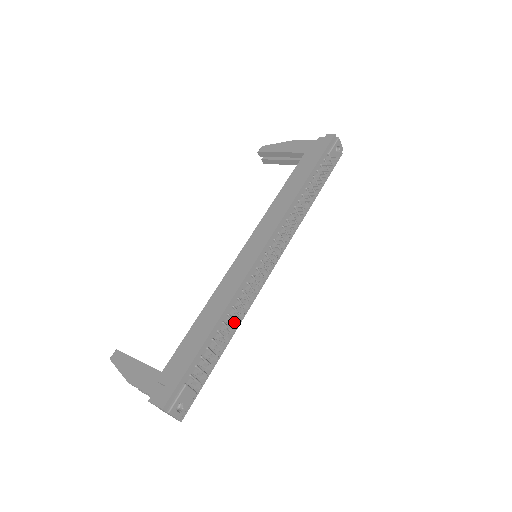
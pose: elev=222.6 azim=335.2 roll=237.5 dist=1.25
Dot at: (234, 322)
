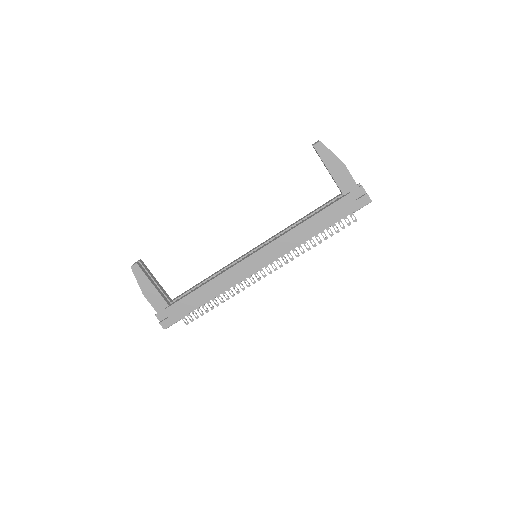
Dot at: occluded
